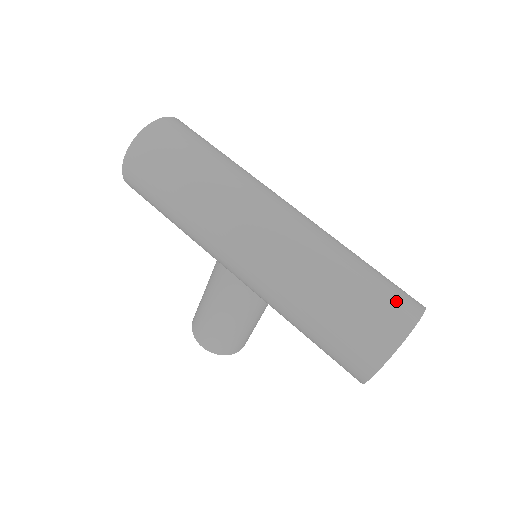
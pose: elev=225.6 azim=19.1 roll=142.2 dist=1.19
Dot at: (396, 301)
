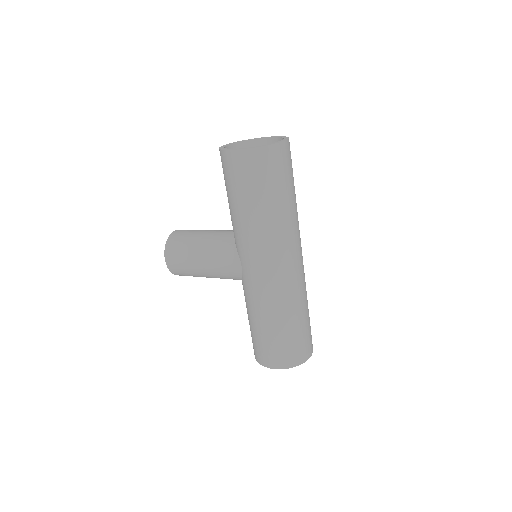
Dot at: (309, 343)
